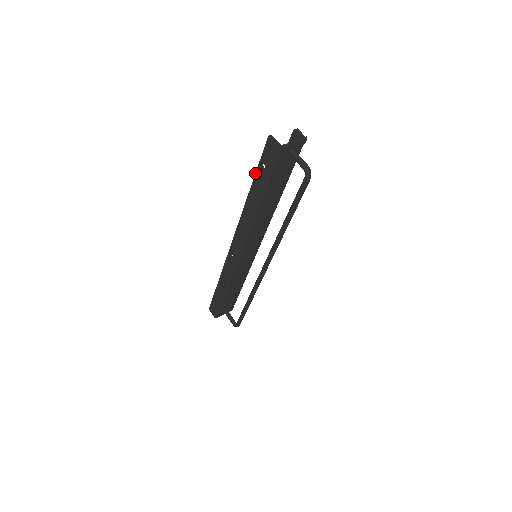
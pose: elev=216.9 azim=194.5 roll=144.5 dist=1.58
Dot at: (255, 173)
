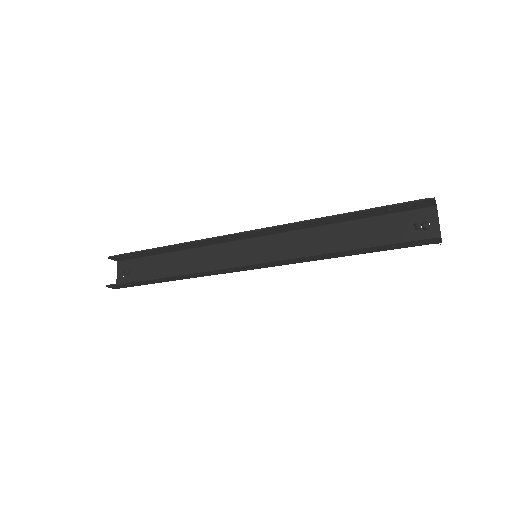
Dot at: (372, 247)
